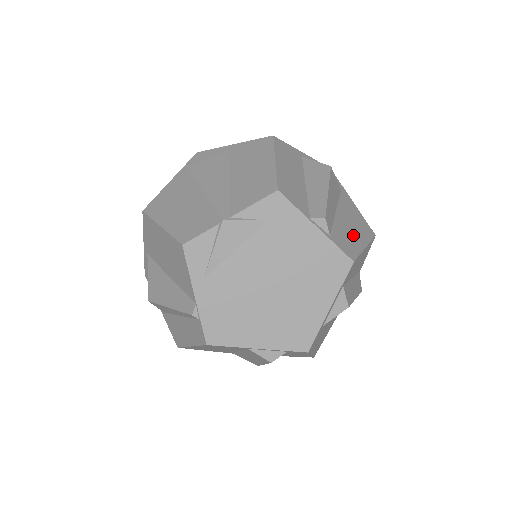
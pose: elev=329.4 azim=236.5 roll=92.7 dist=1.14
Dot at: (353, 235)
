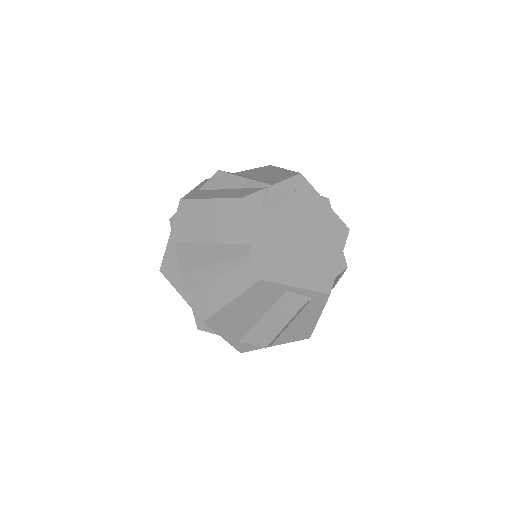
Dot at: occluded
